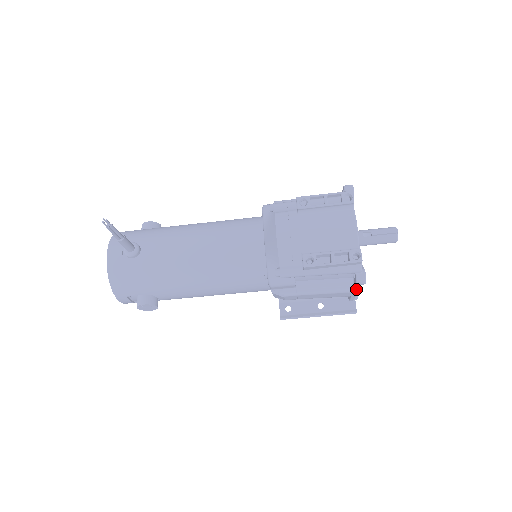
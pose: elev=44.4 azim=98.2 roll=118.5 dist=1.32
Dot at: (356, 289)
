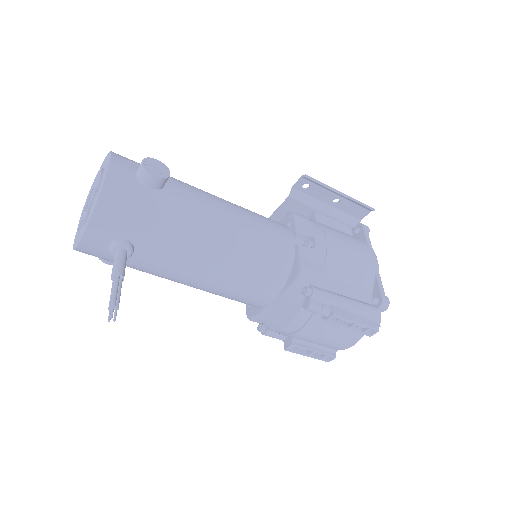
Dot at: occluded
